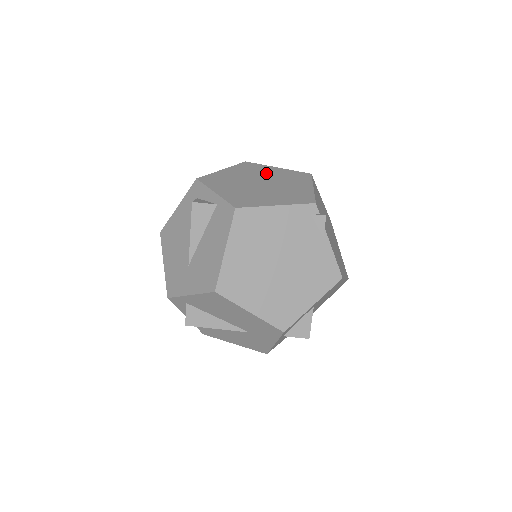
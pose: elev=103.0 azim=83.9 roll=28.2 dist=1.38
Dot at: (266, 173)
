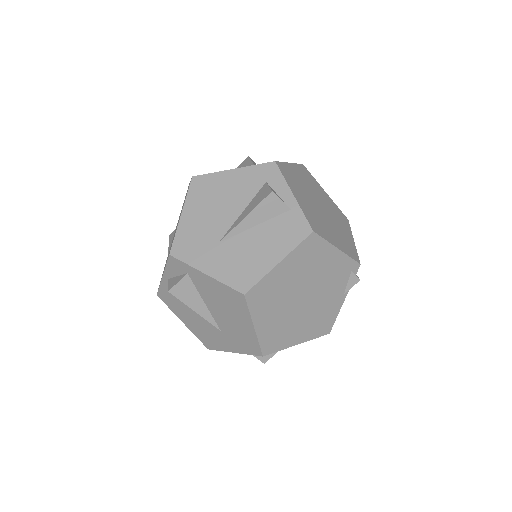
Dot at: (321, 195)
